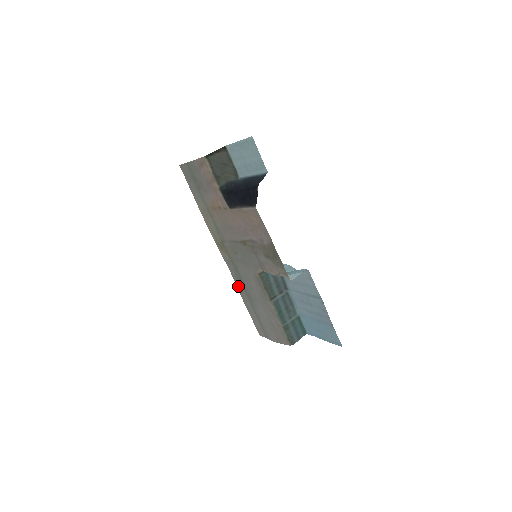
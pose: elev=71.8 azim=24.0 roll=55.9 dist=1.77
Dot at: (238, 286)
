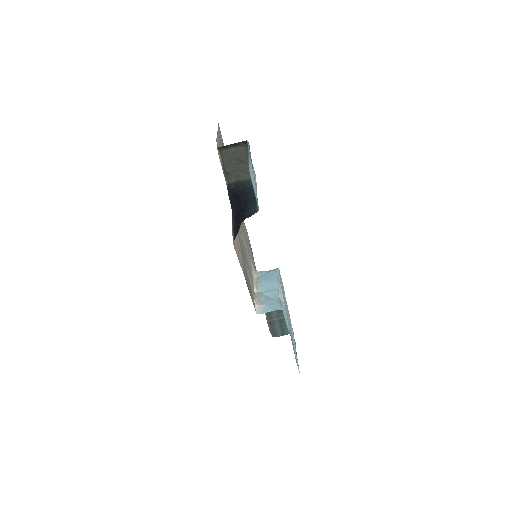
Dot at: occluded
